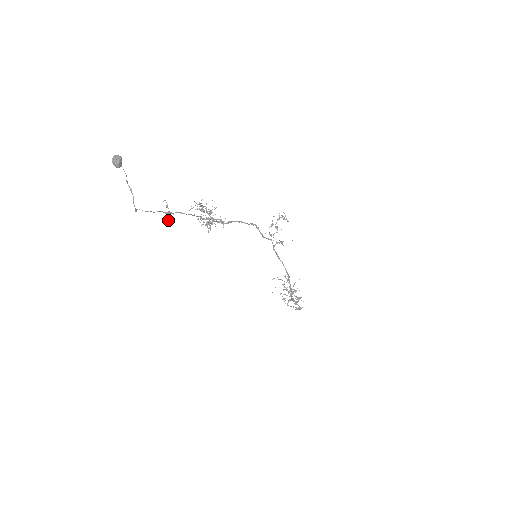
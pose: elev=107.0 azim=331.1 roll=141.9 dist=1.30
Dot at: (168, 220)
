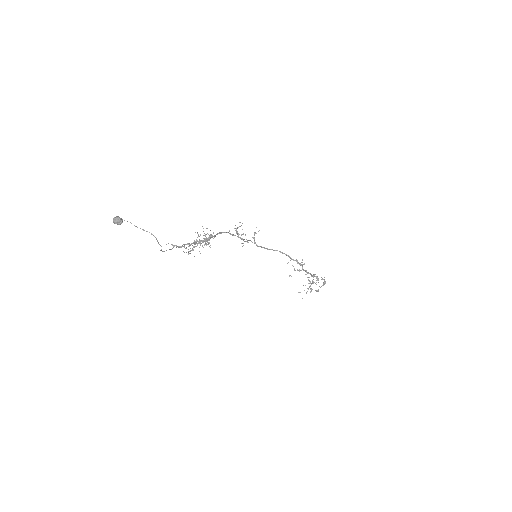
Dot at: (184, 246)
